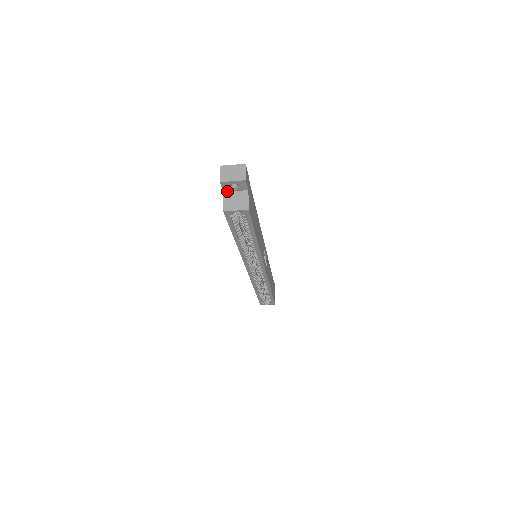
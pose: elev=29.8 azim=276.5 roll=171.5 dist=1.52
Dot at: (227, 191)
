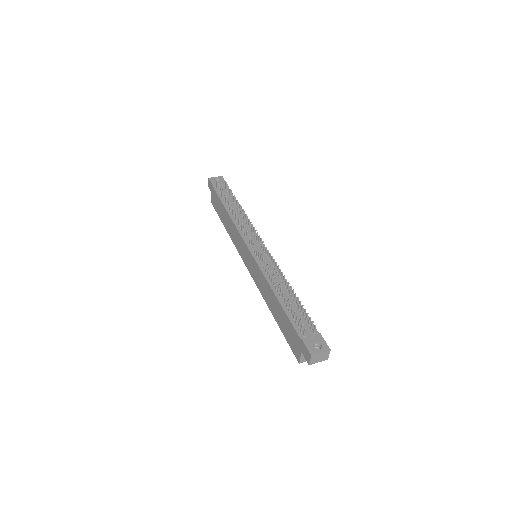
Dot at: occluded
